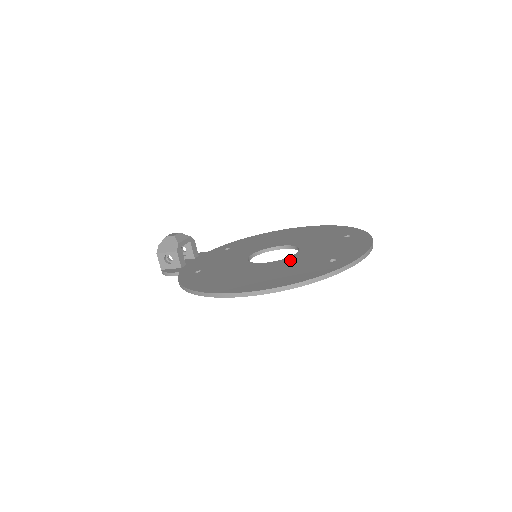
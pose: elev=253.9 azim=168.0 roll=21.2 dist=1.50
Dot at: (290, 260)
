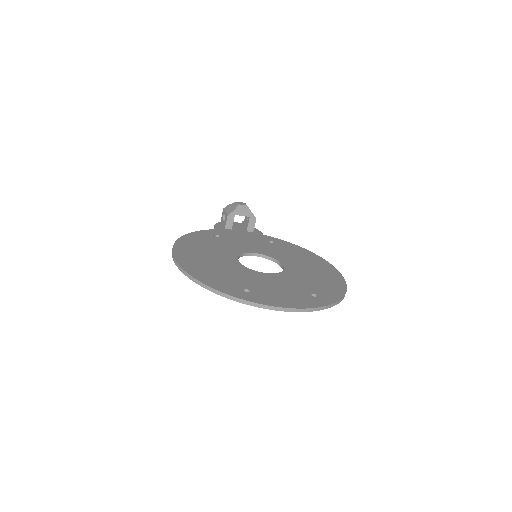
Dot at: (245, 271)
